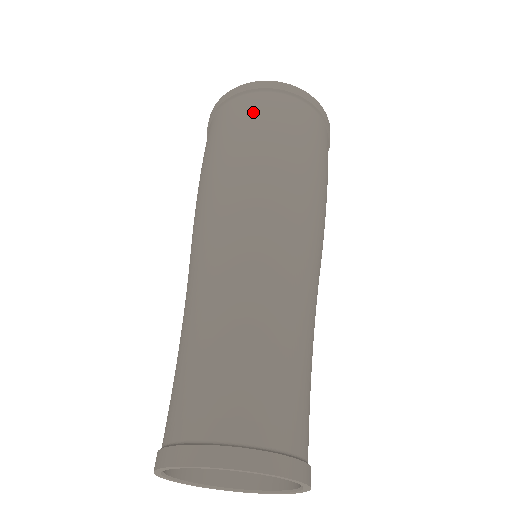
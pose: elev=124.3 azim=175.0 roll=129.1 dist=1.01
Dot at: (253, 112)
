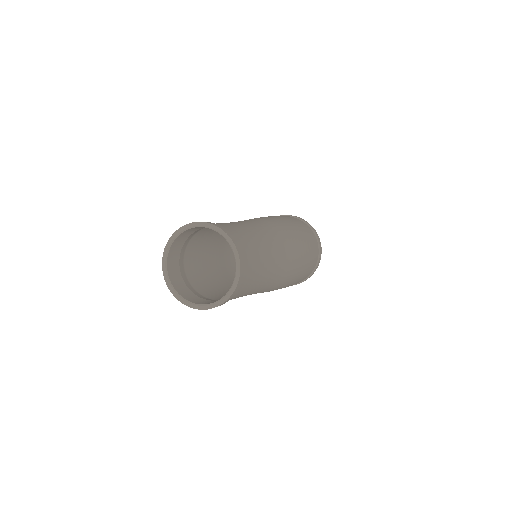
Dot at: occluded
